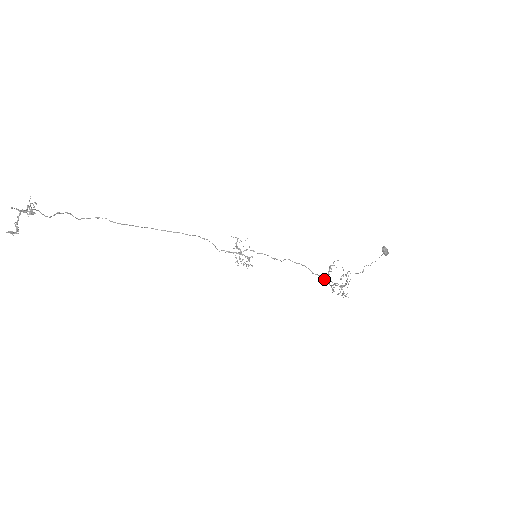
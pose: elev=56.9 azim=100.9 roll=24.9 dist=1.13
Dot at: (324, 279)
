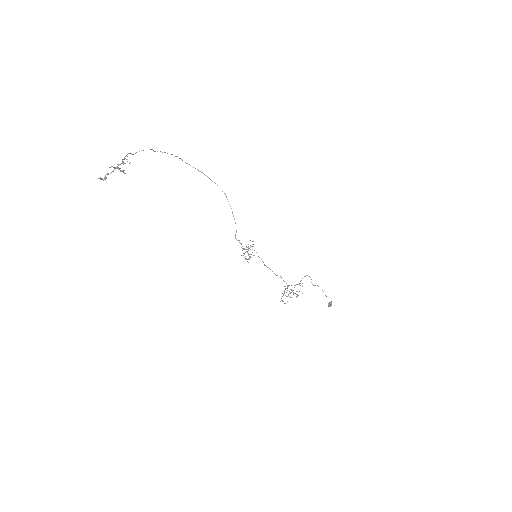
Dot at: (282, 293)
